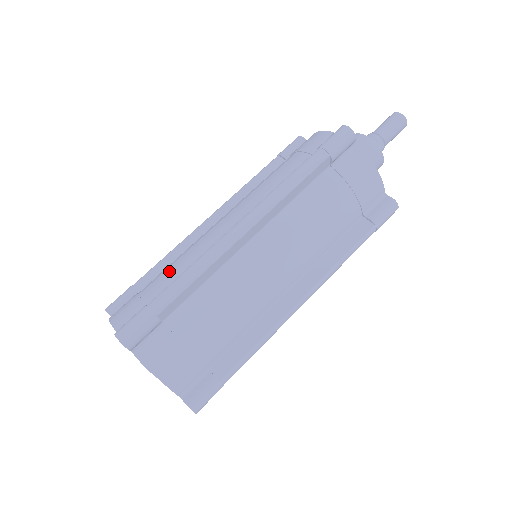
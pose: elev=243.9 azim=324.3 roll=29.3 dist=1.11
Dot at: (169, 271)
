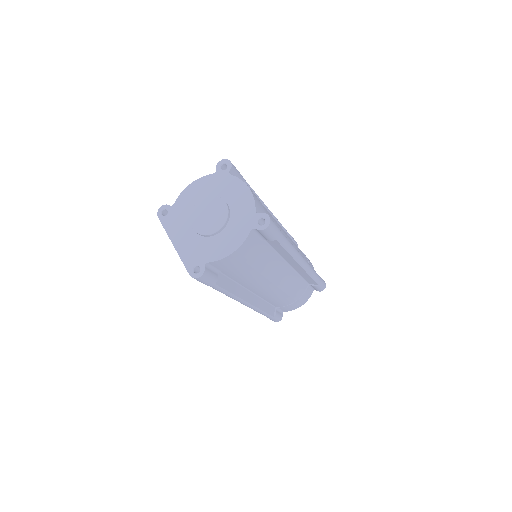
Dot at: occluded
